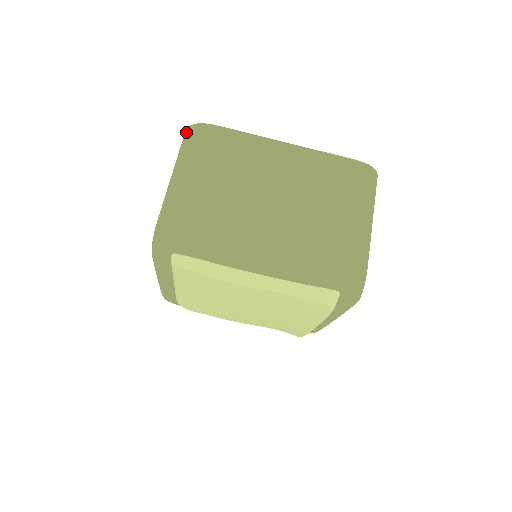
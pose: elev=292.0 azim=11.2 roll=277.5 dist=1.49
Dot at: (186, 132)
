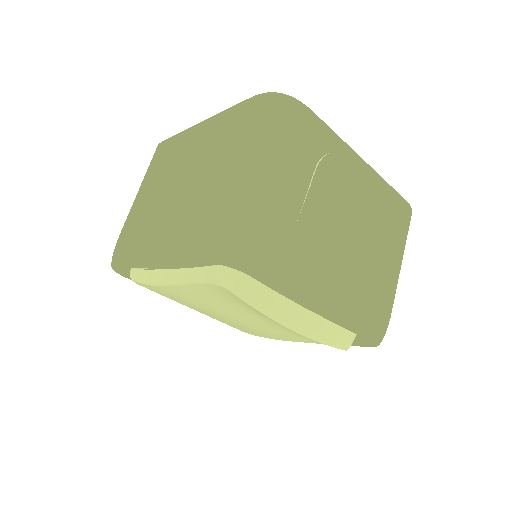
Dot at: occluded
